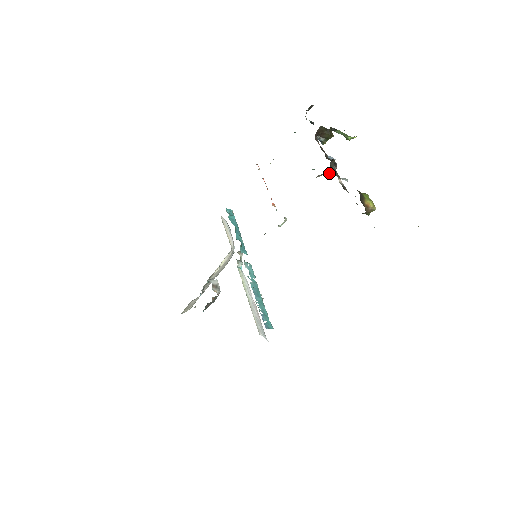
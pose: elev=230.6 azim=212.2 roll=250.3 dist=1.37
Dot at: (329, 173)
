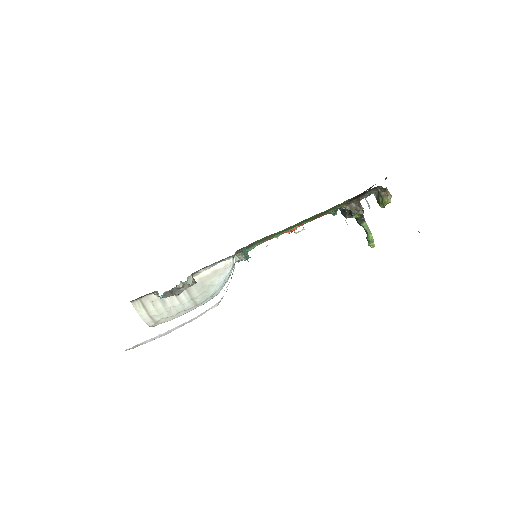
Dot at: (357, 206)
